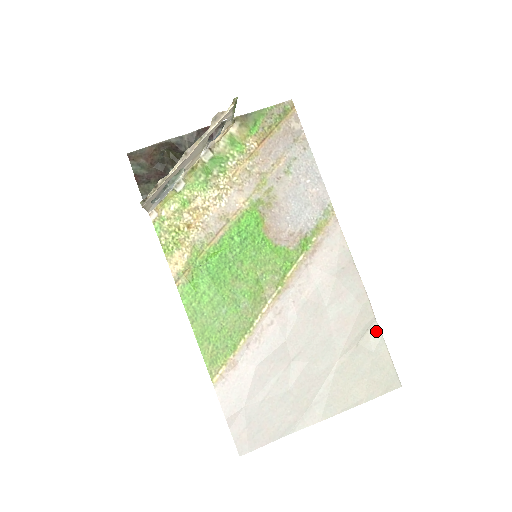
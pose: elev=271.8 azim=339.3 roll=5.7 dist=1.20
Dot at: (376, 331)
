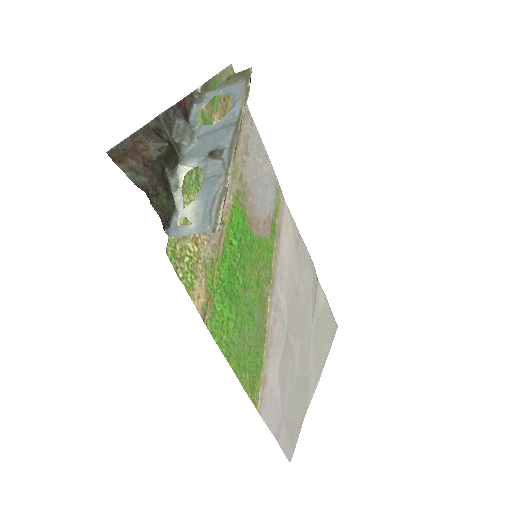
Dot at: (320, 290)
